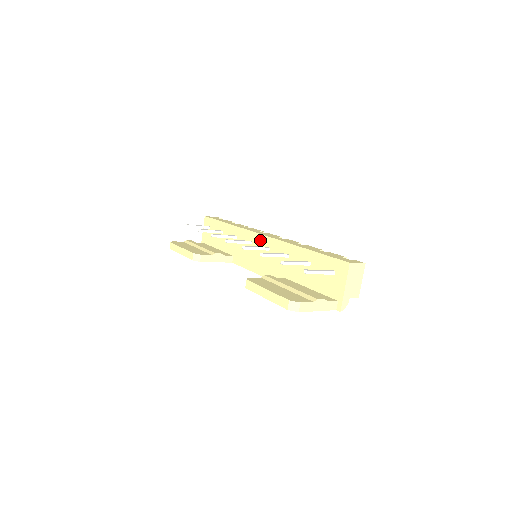
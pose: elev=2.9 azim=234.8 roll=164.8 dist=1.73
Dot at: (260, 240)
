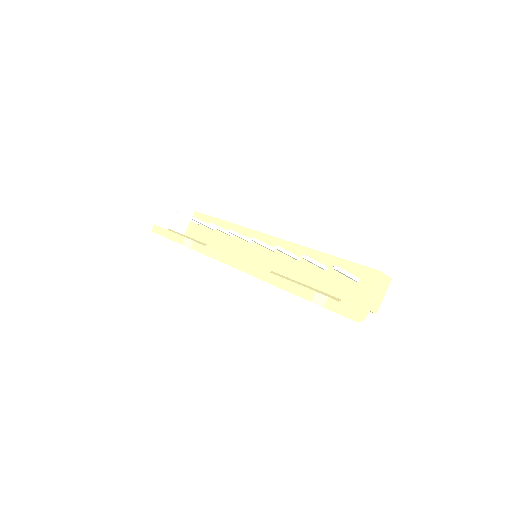
Dot at: (265, 240)
